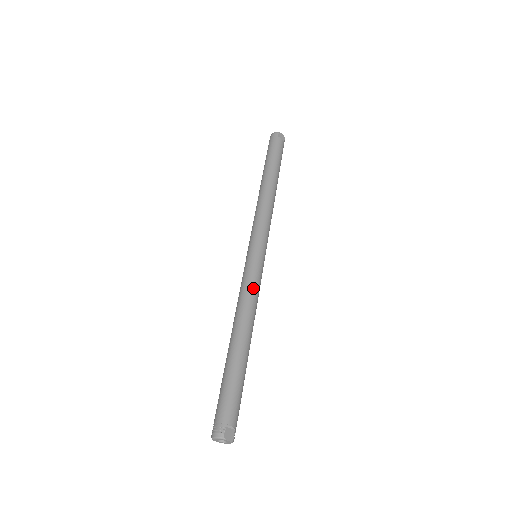
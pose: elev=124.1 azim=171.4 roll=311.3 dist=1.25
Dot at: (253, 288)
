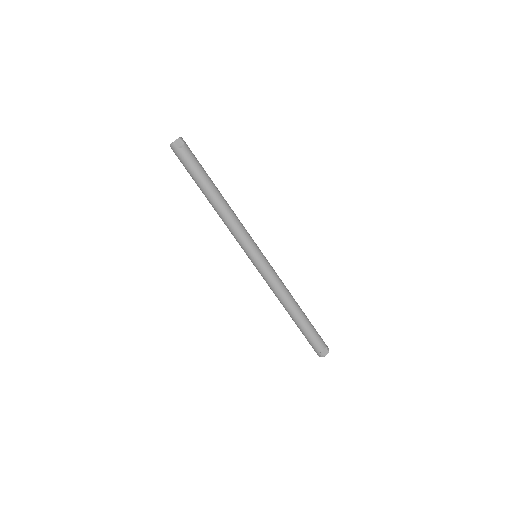
Dot at: (274, 282)
